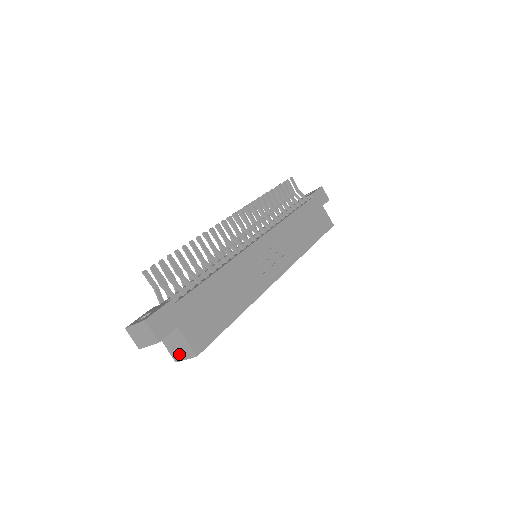
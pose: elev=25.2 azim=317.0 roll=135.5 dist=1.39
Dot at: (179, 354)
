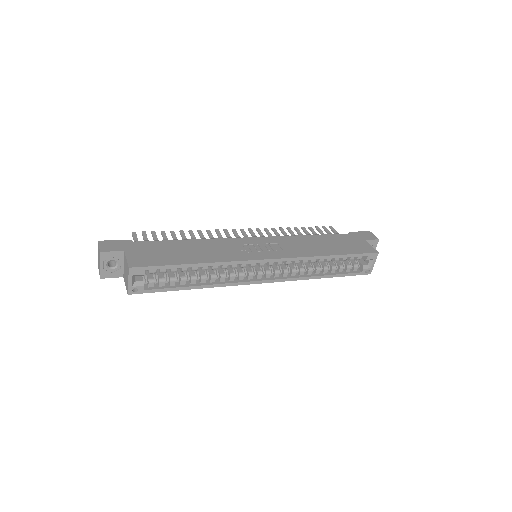
Dot at: (127, 281)
